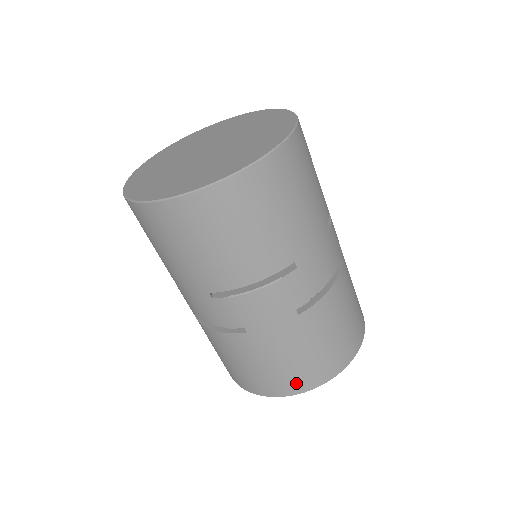
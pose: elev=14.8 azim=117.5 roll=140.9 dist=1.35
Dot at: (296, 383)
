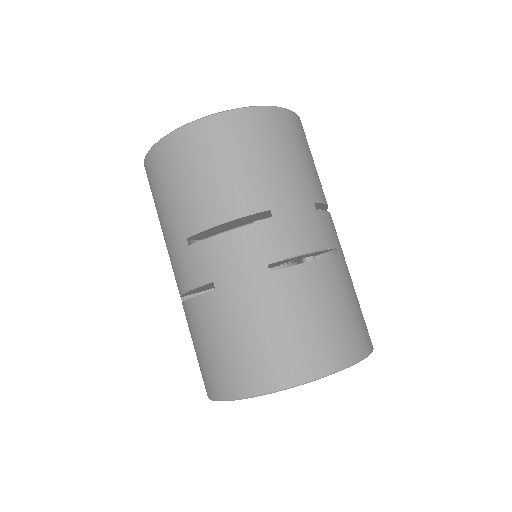
Dot at: (264, 373)
